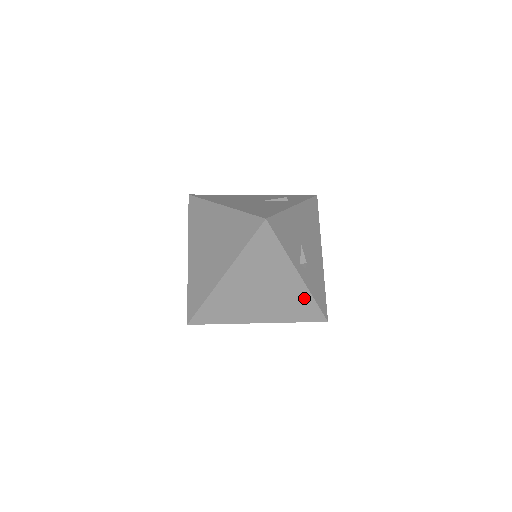
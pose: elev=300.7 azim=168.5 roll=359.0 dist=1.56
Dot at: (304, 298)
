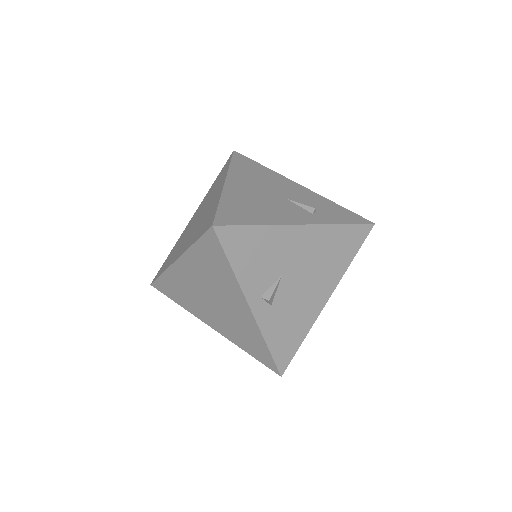
Dot at: (256, 336)
